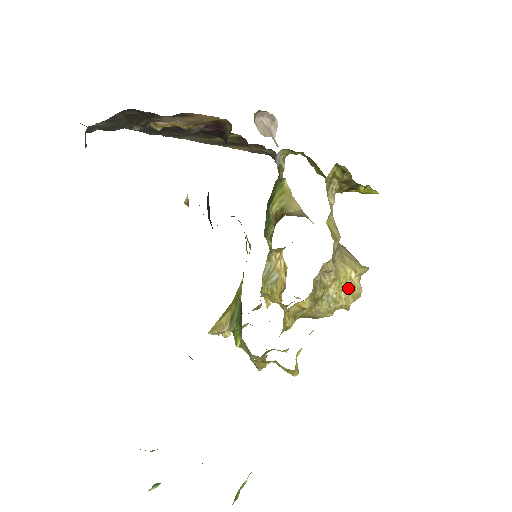
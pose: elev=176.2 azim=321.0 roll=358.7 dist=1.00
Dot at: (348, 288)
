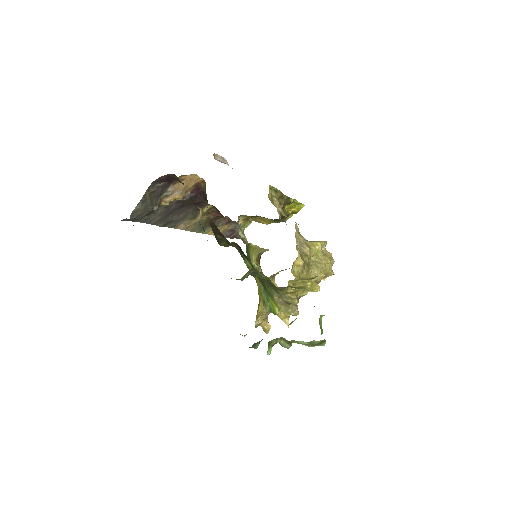
Dot at: (322, 253)
